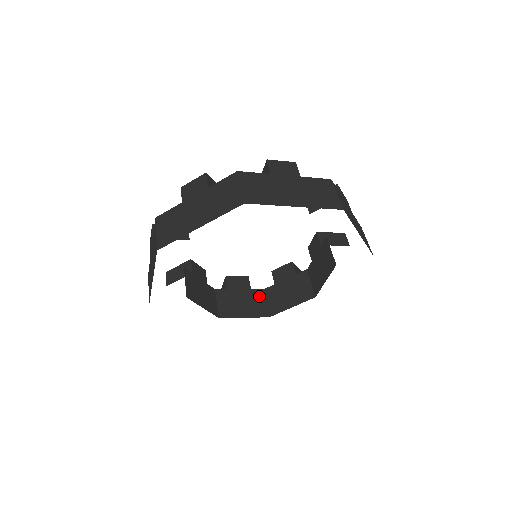
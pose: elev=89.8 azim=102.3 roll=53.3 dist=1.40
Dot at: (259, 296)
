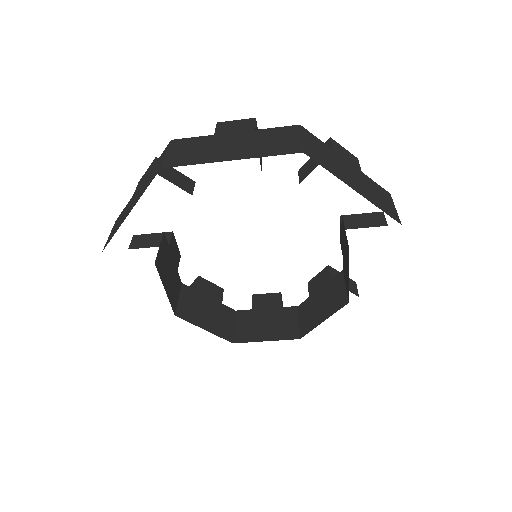
Dot at: (291, 314)
